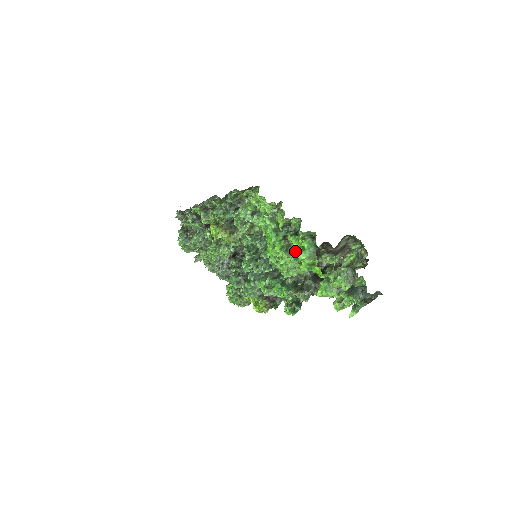
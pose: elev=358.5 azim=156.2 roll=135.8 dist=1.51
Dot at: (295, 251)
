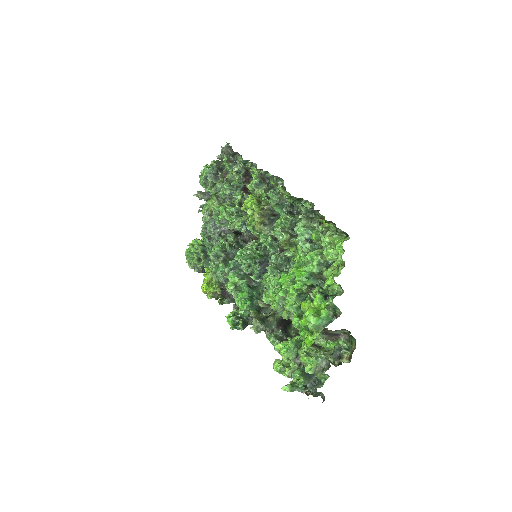
Dot at: (309, 307)
